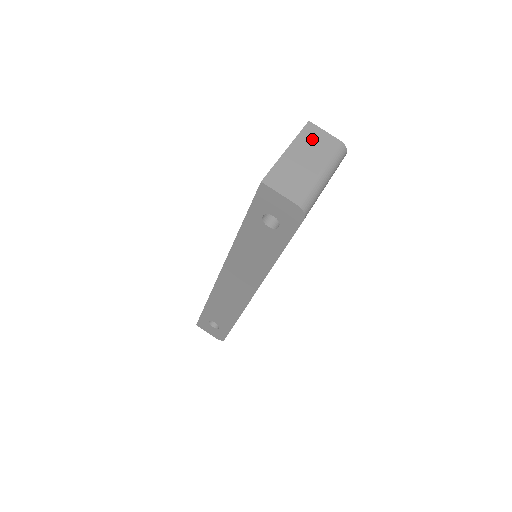
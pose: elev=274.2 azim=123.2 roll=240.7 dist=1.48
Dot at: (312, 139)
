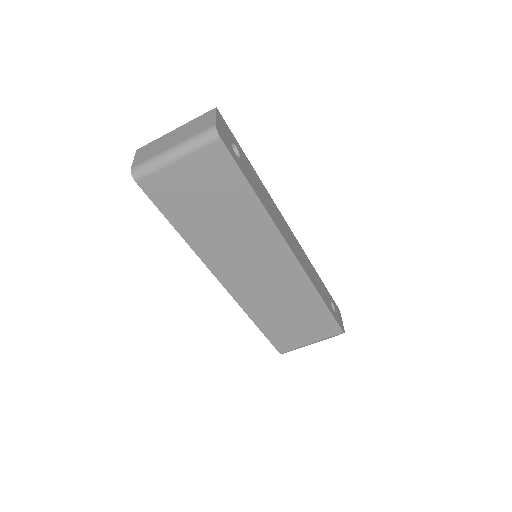
Dot at: (199, 122)
